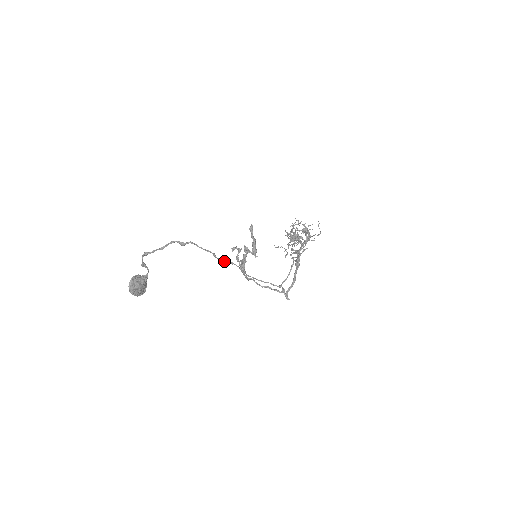
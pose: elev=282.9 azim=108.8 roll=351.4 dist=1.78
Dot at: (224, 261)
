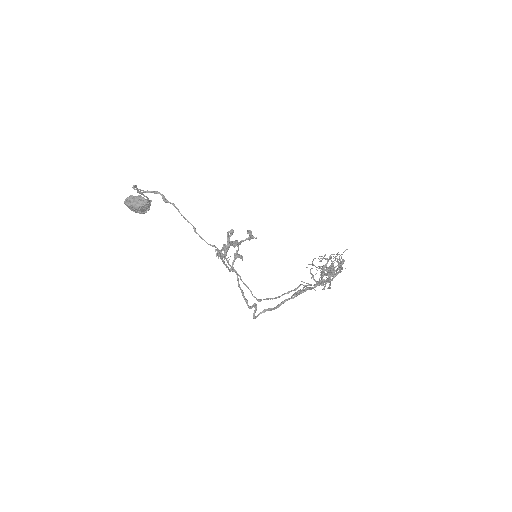
Dot at: (204, 240)
